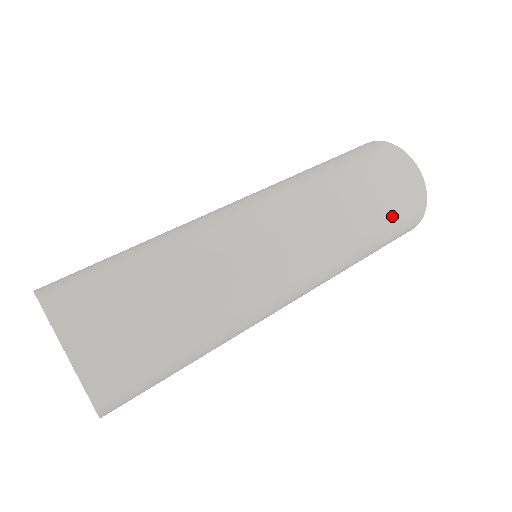
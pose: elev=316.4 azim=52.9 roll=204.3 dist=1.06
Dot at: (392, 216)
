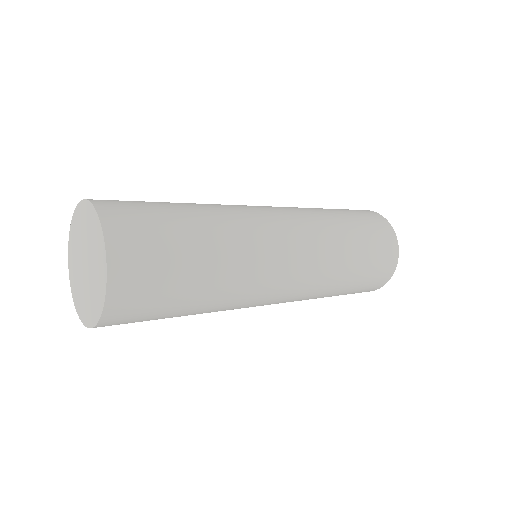
Dot at: (357, 218)
